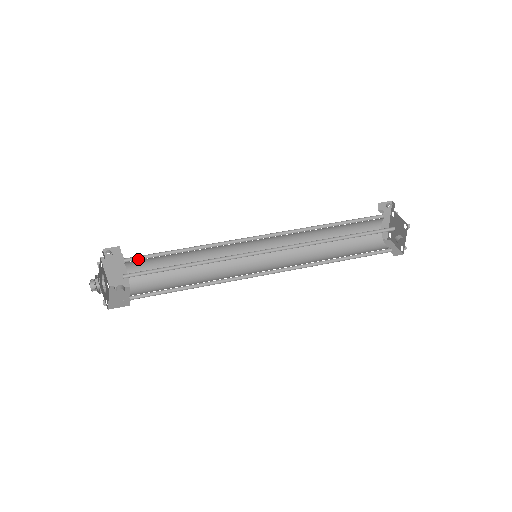
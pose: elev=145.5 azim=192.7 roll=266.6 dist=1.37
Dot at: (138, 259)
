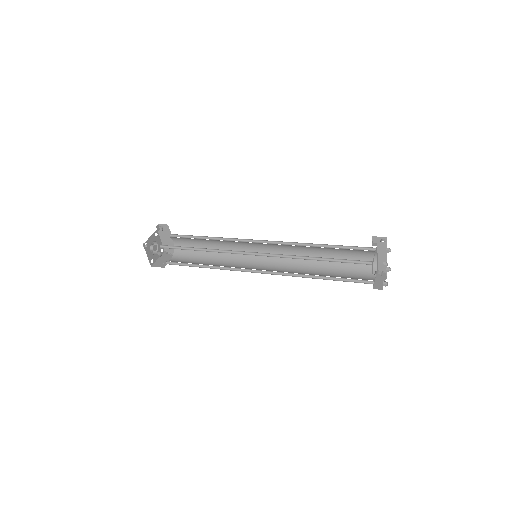
Dot at: occluded
